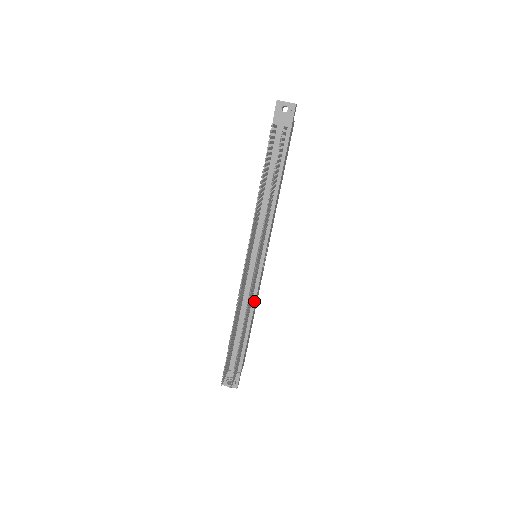
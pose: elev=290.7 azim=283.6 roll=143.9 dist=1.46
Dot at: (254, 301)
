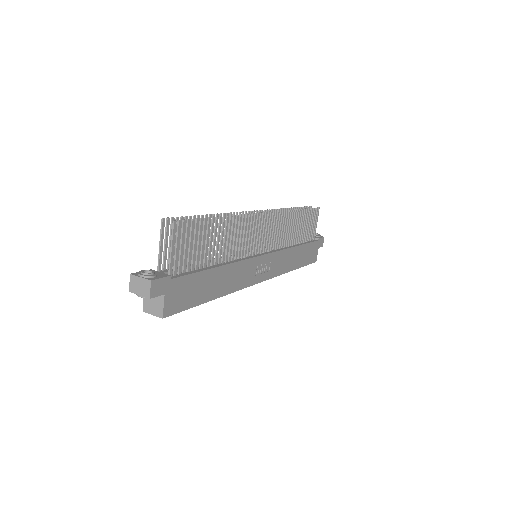
Dot at: (236, 261)
